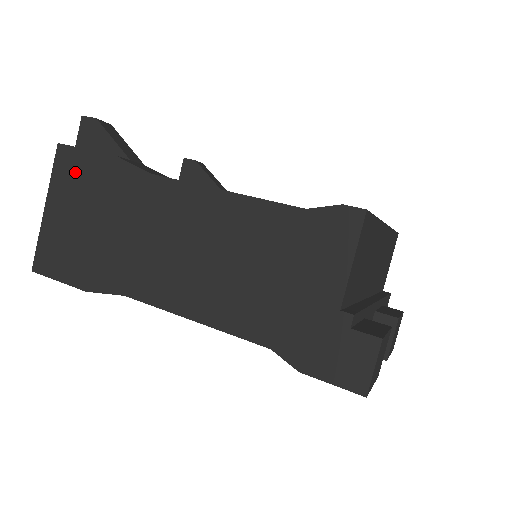
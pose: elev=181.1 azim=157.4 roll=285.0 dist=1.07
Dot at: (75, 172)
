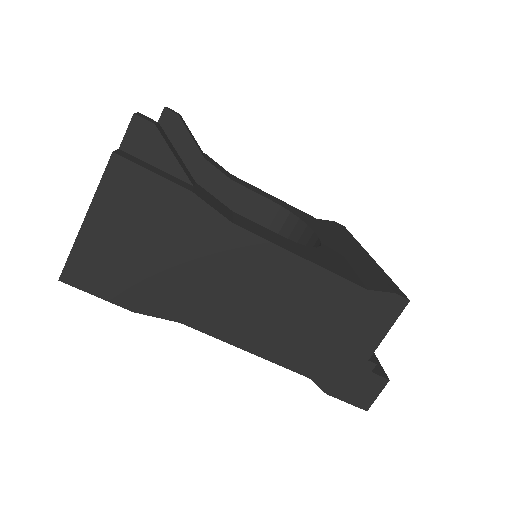
Dot at: (135, 193)
